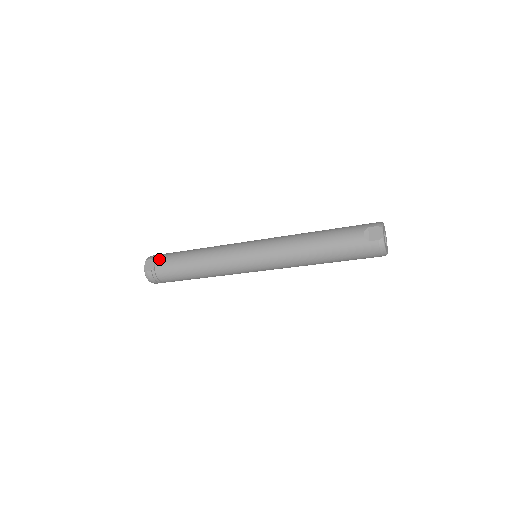
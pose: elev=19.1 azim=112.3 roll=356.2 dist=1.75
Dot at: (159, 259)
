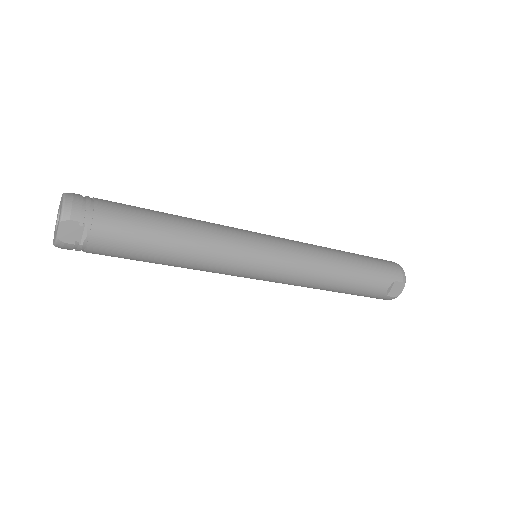
Dot at: (97, 230)
